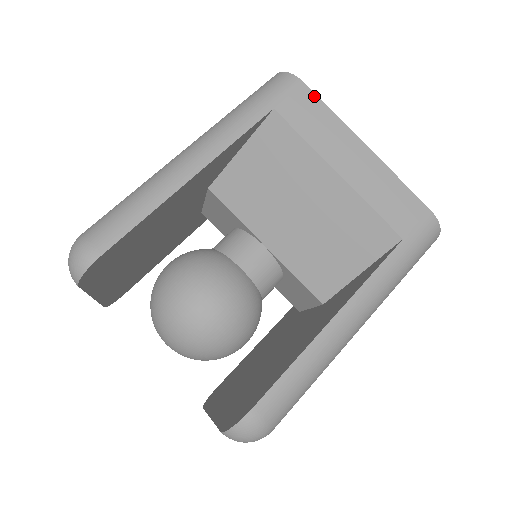
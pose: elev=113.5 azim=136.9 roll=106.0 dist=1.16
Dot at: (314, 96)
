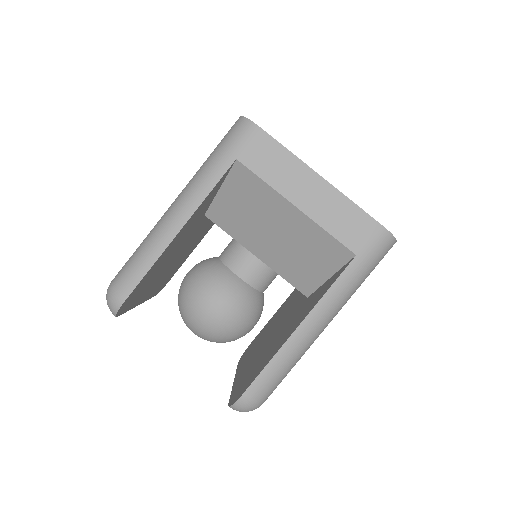
Dot at: (271, 139)
